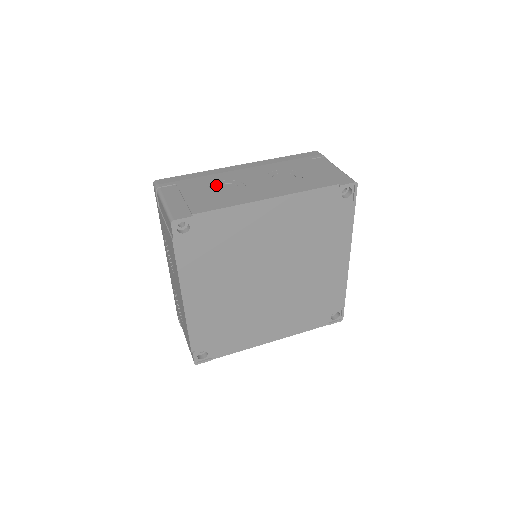
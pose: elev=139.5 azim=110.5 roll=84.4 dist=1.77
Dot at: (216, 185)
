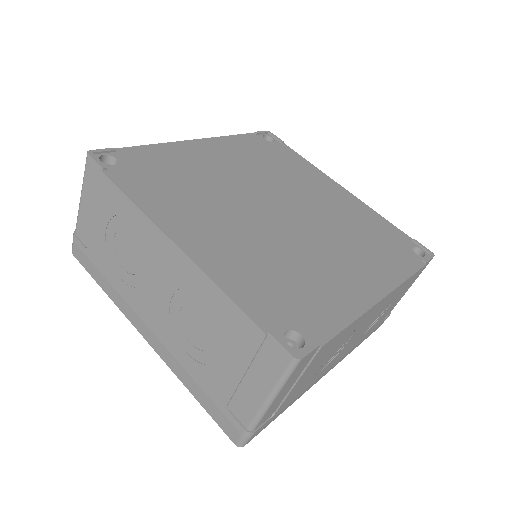
Dot at: occluded
